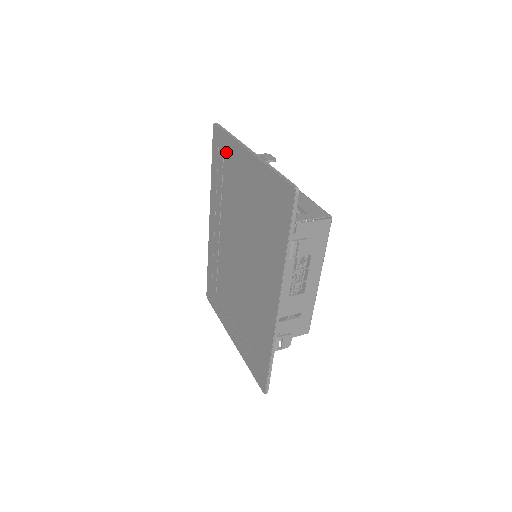
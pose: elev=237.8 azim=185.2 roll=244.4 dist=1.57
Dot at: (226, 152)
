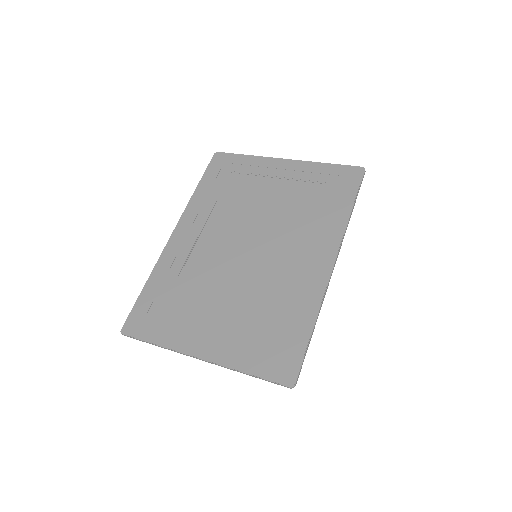
Dot at: (239, 167)
